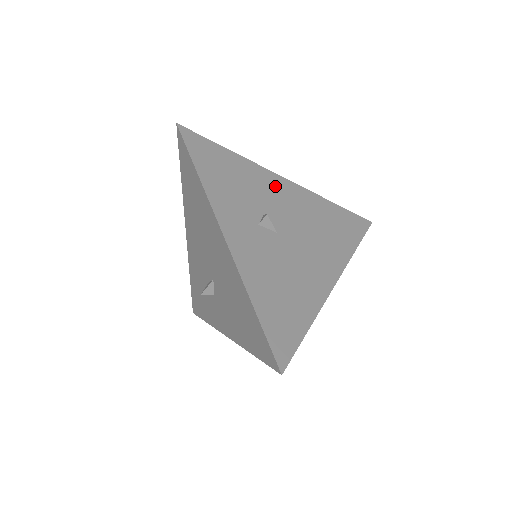
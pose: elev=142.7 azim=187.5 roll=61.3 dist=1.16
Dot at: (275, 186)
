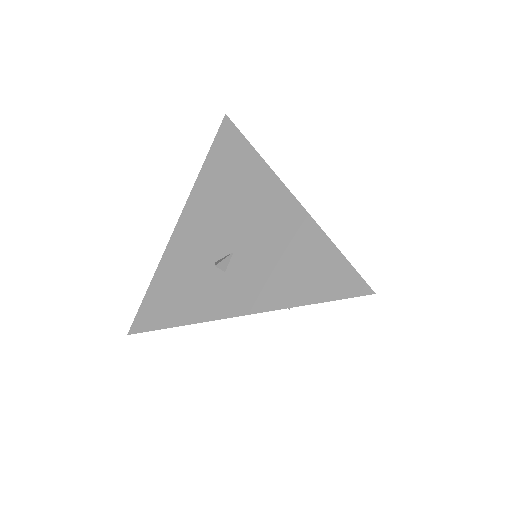
Dot at: occluded
